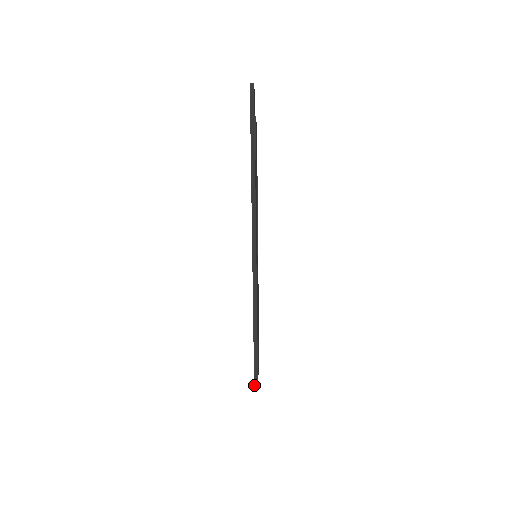
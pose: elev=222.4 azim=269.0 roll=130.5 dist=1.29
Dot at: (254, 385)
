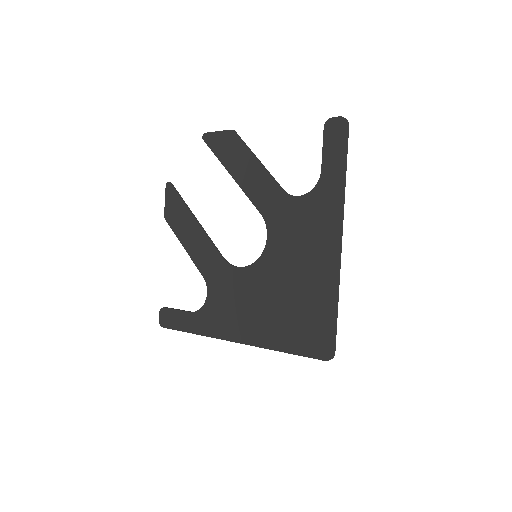
Dot at: (334, 355)
